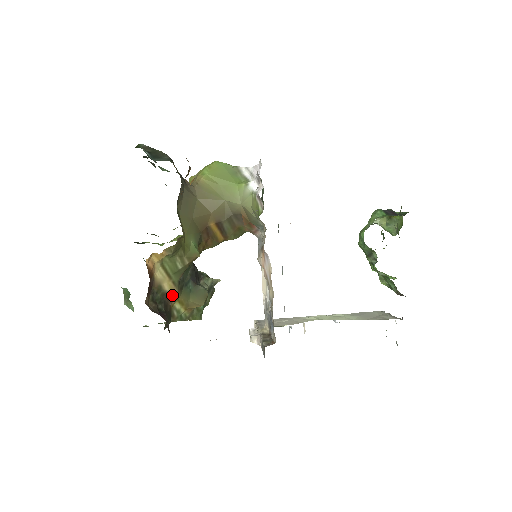
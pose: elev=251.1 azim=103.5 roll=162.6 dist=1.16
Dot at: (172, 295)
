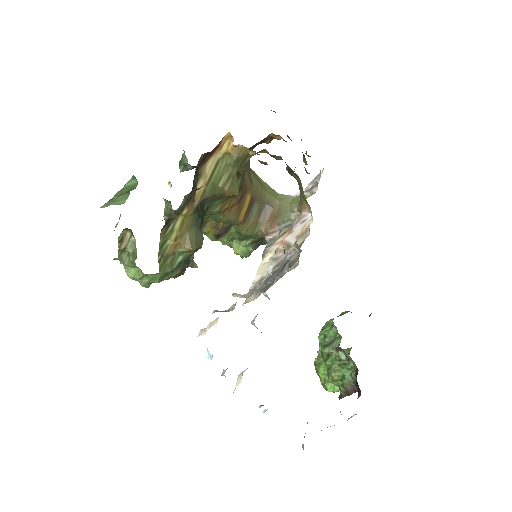
Dot at: (192, 201)
